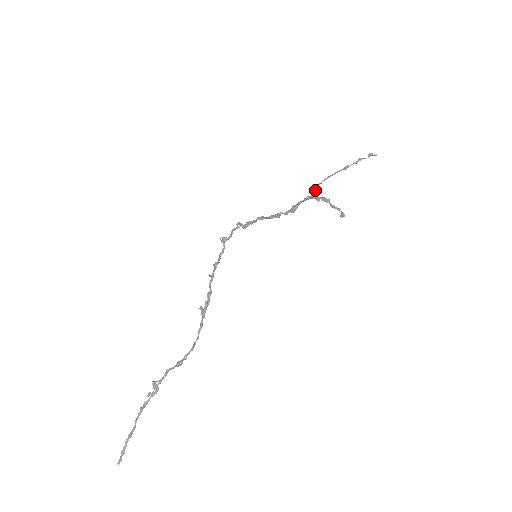
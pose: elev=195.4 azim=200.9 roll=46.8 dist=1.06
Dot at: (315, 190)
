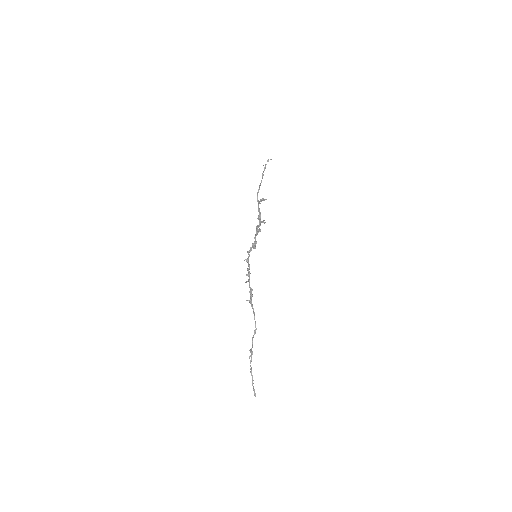
Dot at: (257, 199)
